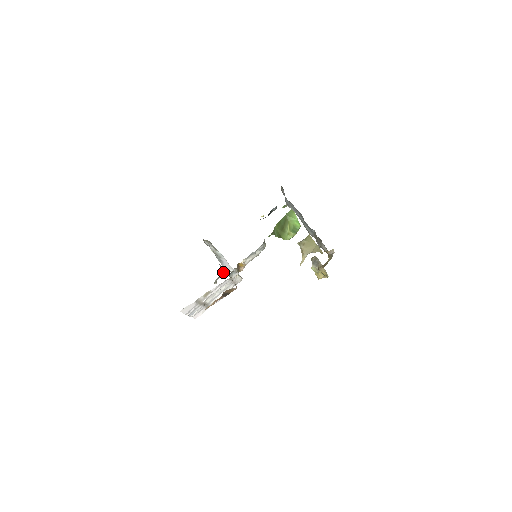
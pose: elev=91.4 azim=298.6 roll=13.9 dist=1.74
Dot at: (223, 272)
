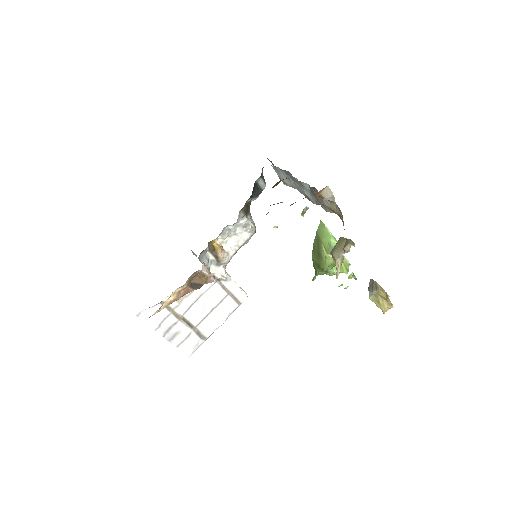
Dot at: occluded
